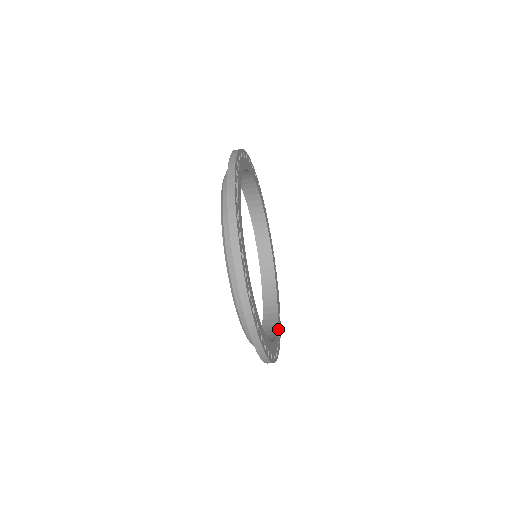
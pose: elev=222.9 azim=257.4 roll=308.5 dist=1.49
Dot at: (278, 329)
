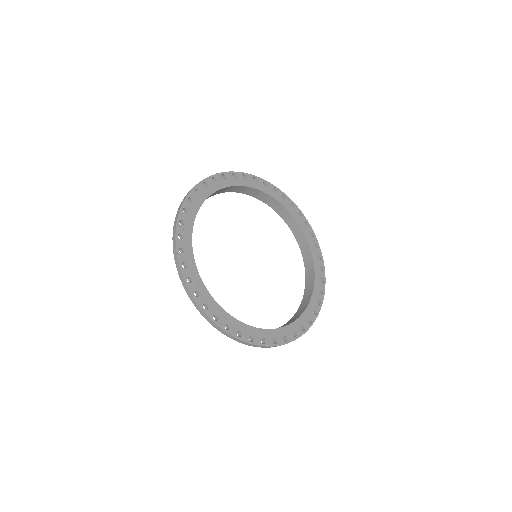
Dot at: (283, 332)
